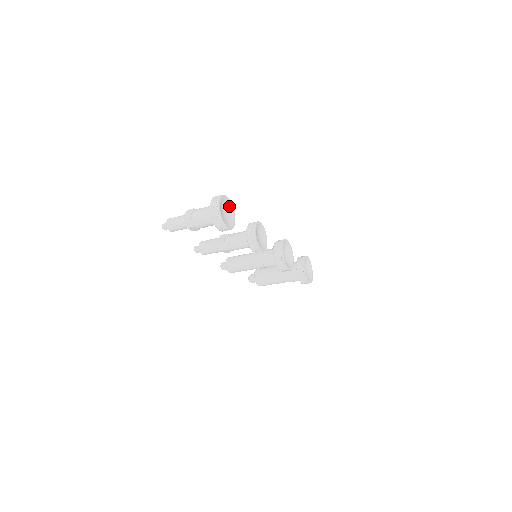
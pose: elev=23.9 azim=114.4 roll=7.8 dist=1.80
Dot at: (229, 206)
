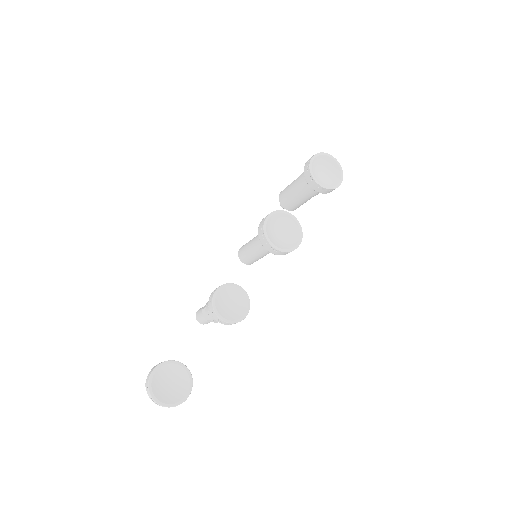
Dot at: (167, 369)
